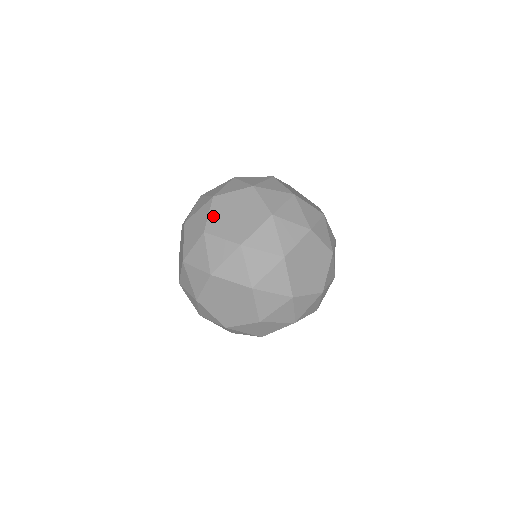
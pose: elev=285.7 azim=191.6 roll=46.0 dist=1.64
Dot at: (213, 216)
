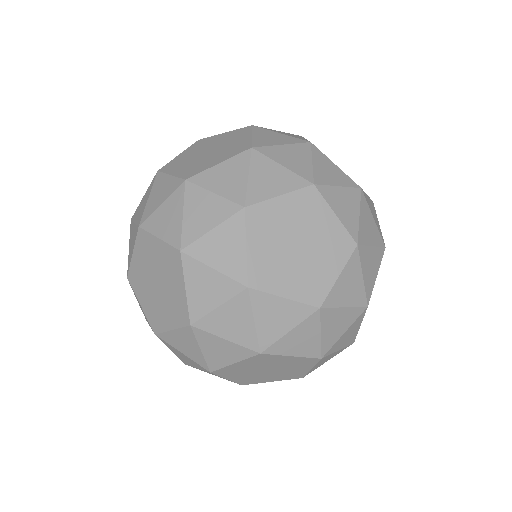
Dot at: (179, 171)
